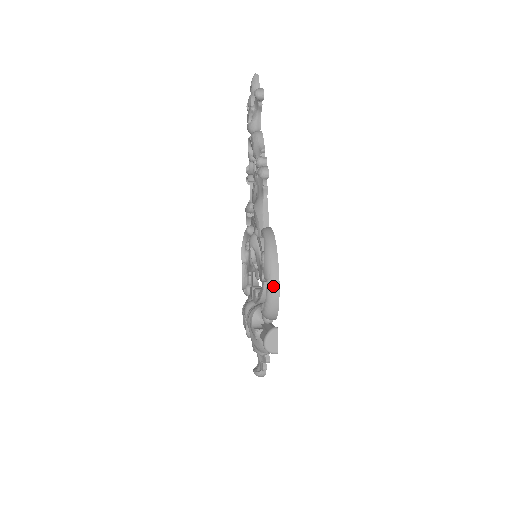
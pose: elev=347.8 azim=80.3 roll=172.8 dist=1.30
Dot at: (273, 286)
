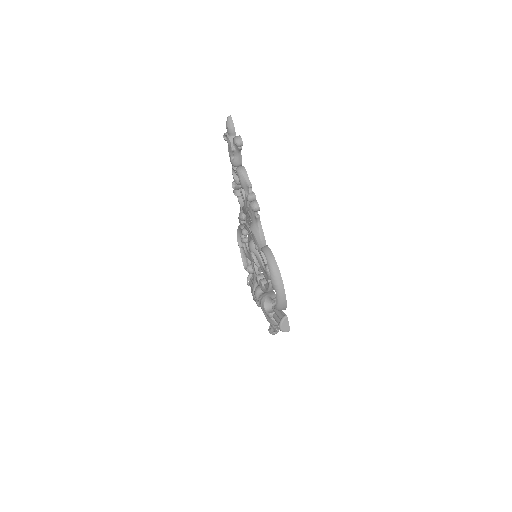
Dot at: (281, 294)
